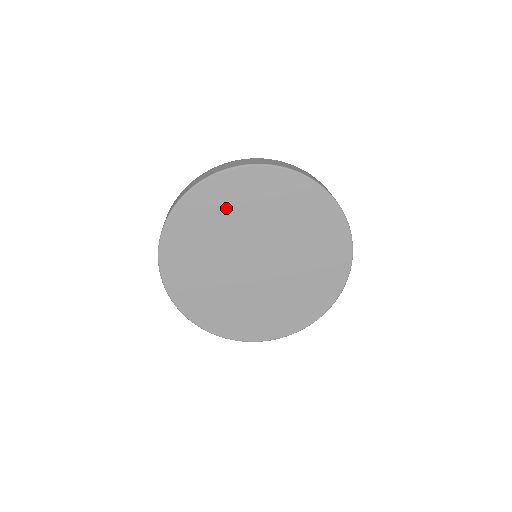
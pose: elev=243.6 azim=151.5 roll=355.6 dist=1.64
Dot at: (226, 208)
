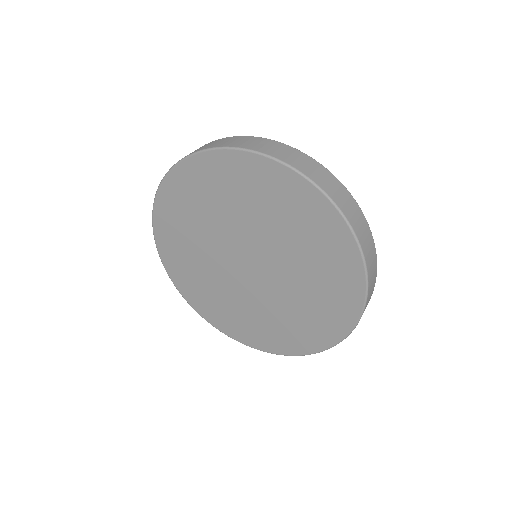
Dot at: (263, 199)
